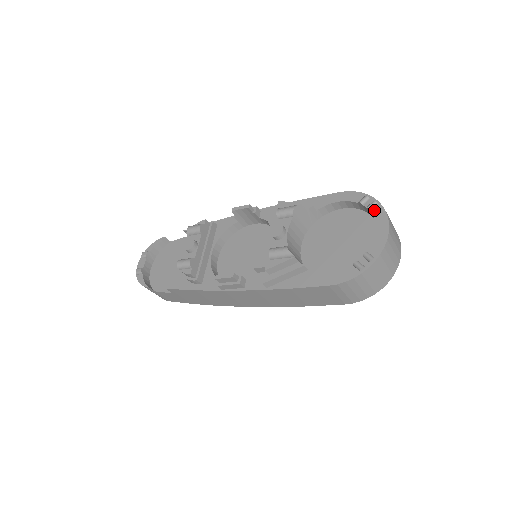
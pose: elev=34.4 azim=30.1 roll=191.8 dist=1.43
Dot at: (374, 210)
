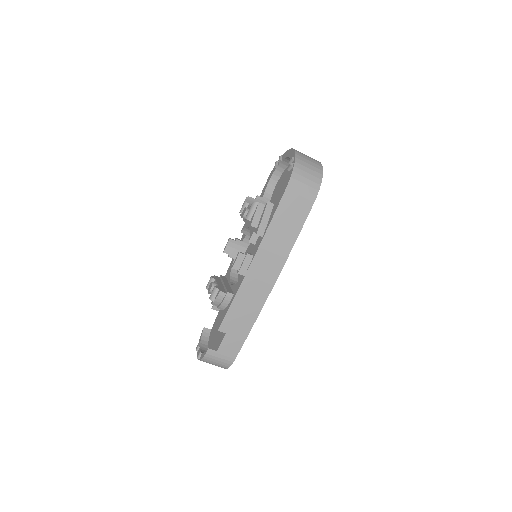
Dot at: (282, 158)
